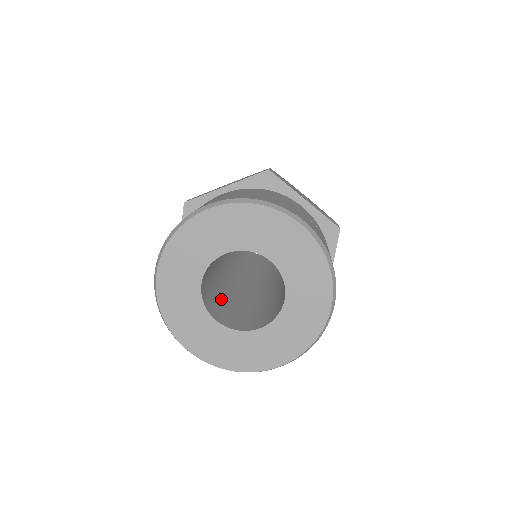
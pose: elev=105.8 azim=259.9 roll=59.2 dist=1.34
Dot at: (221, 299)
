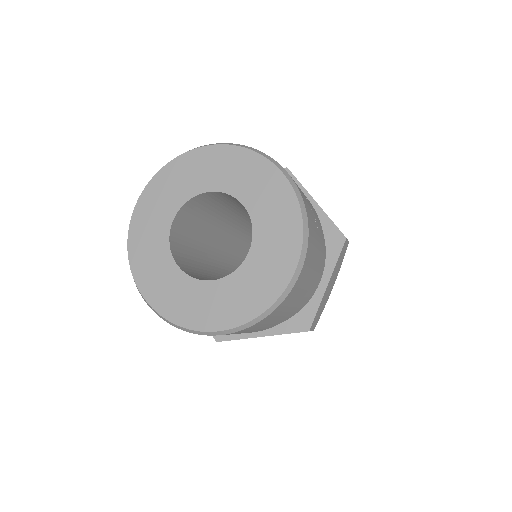
Dot at: (197, 264)
